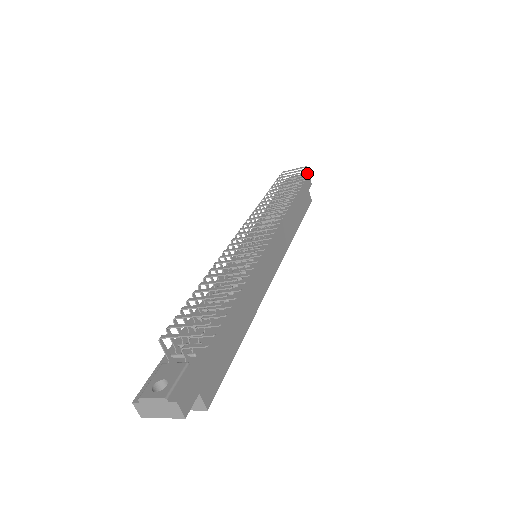
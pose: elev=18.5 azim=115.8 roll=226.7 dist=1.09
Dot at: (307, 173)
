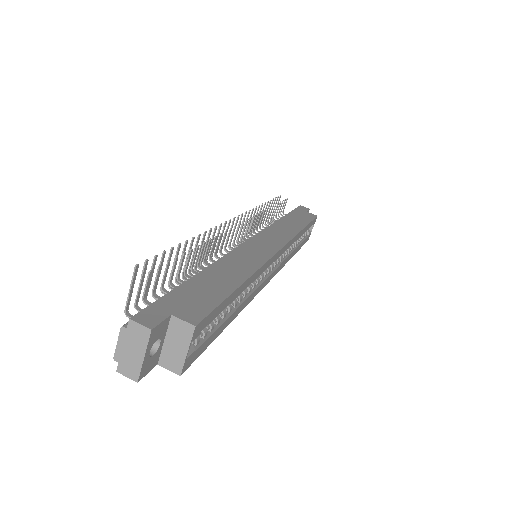
Dot at: (286, 199)
